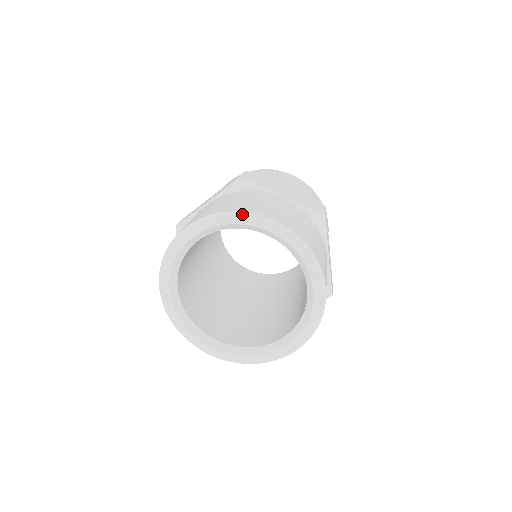
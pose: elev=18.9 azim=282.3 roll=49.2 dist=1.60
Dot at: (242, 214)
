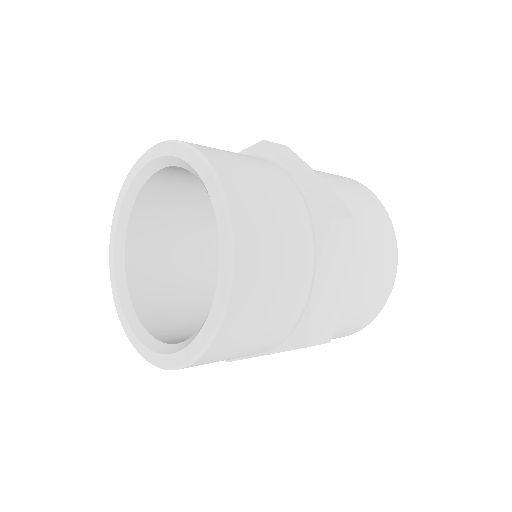
Dot at: (185, 145)
